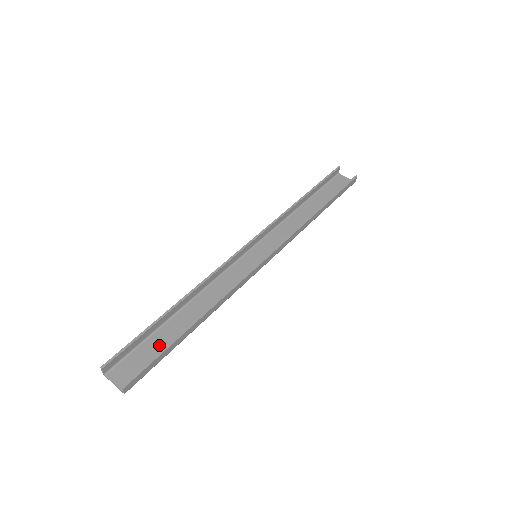
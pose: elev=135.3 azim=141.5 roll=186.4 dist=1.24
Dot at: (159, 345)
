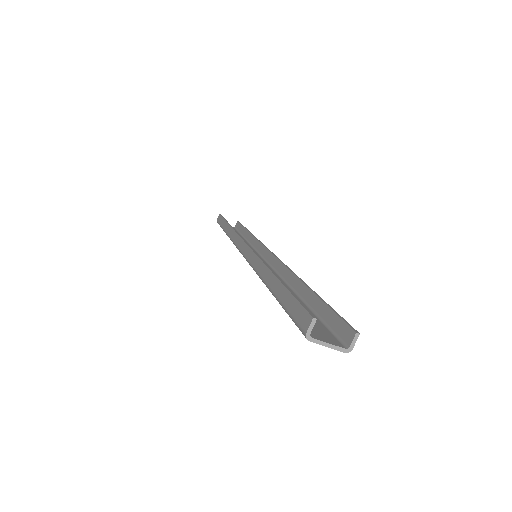
Dot at: occluded
